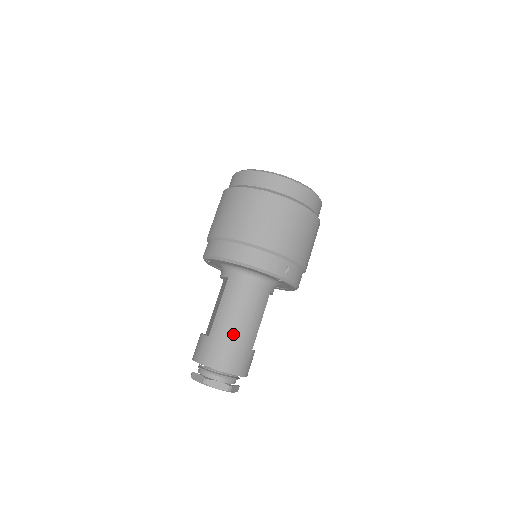
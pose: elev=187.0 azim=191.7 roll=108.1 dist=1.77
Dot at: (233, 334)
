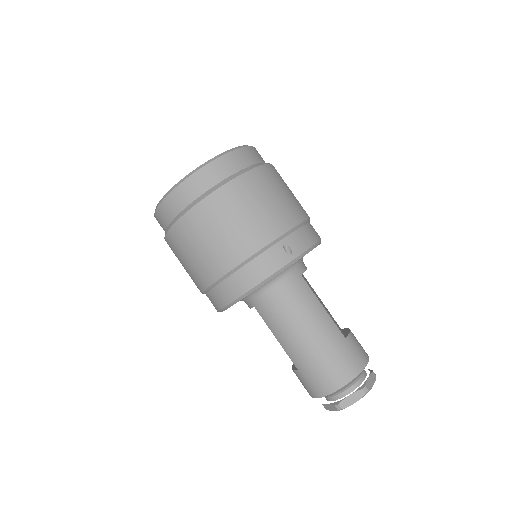
Dot at: (313, 349)
